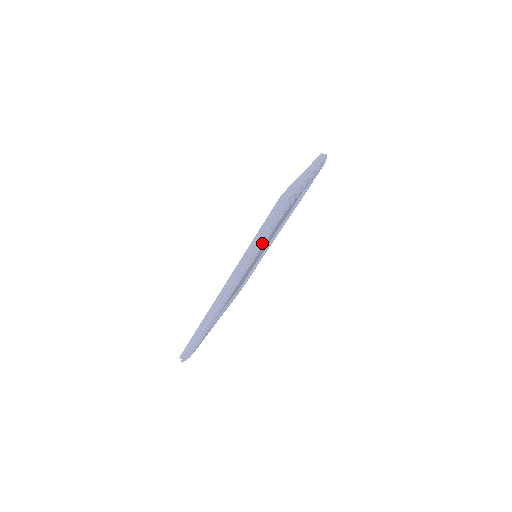
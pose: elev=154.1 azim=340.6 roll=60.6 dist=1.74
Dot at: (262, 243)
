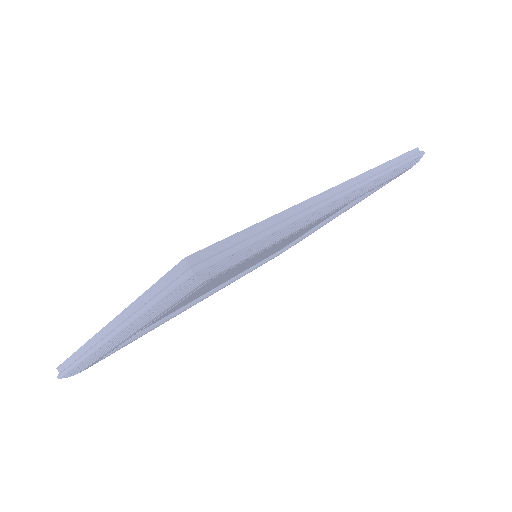
Dot at: (393, 174)
